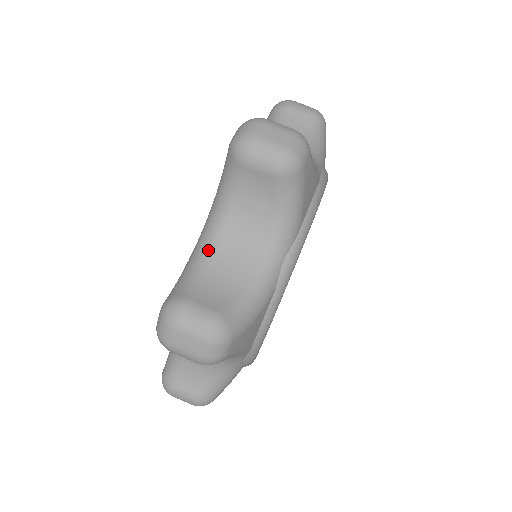
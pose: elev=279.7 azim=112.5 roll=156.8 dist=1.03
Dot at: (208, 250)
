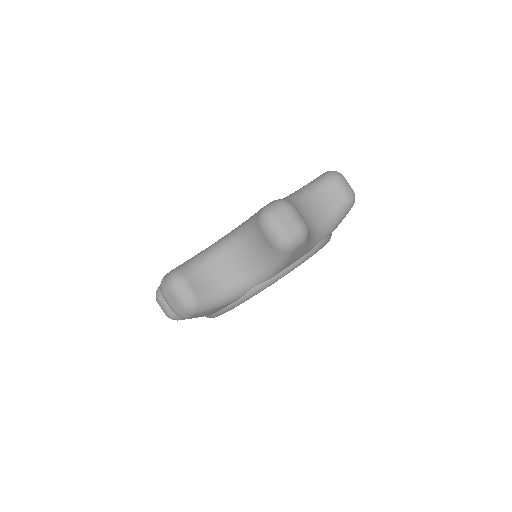
Dot at: (295, 203)
